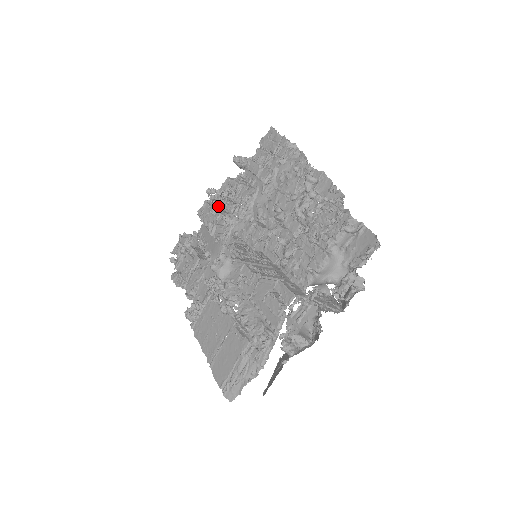
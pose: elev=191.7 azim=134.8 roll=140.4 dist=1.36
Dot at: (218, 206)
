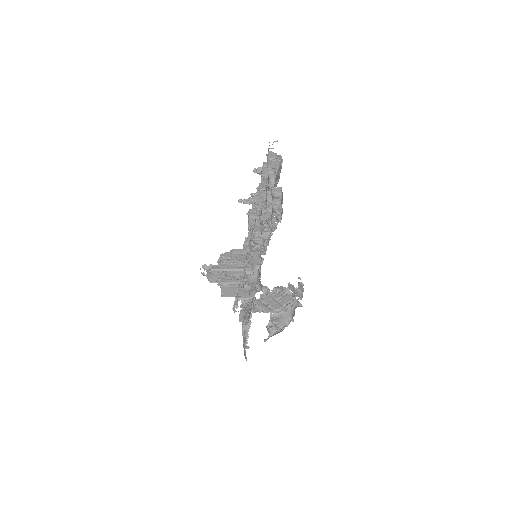
Dot at: occluded
